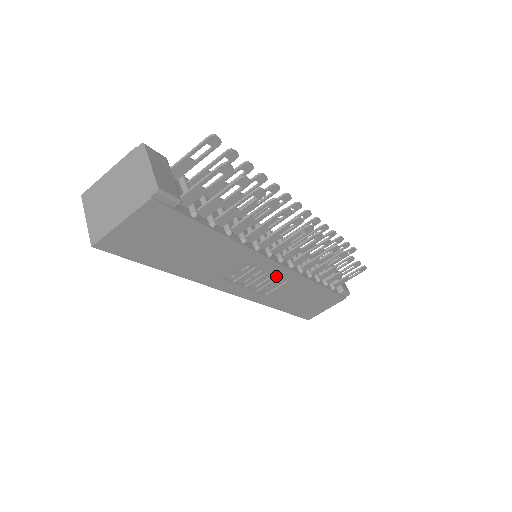
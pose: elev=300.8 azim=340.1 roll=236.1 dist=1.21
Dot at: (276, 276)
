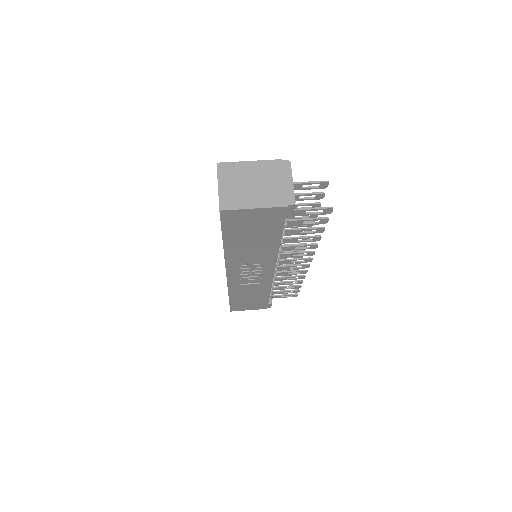
Dot at: (261, 277)
